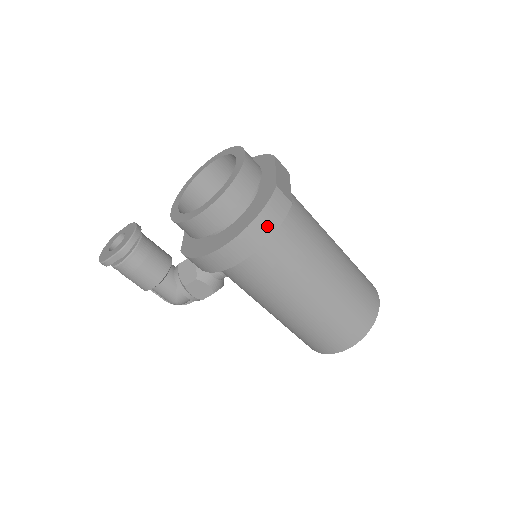
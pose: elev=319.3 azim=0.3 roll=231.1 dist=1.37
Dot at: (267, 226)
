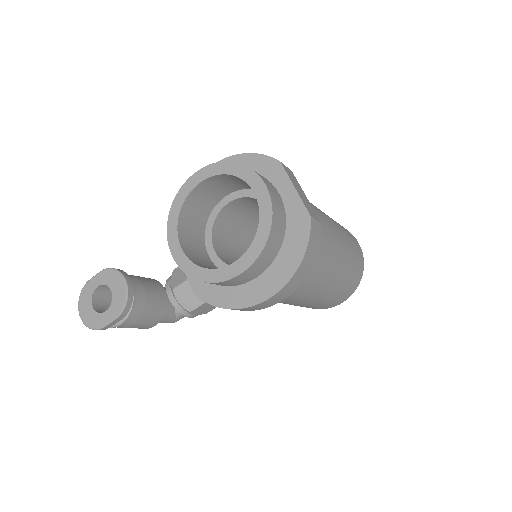
Dot at: (309, 263)
